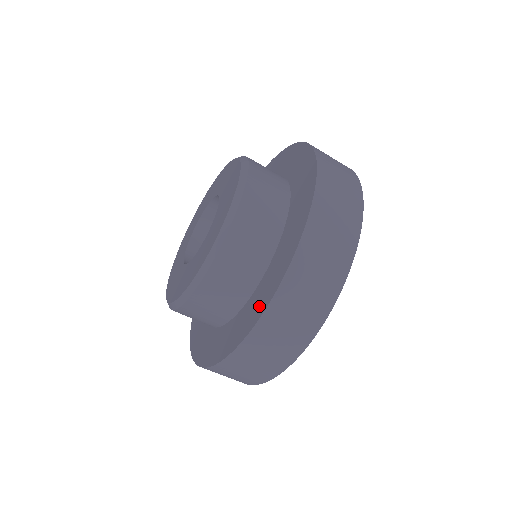
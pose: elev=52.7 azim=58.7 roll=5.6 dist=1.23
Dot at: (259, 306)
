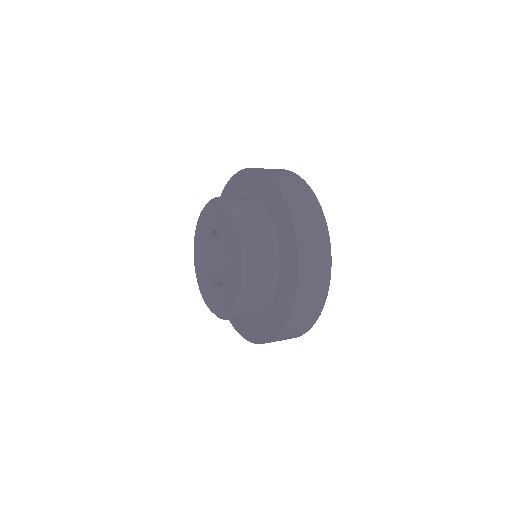
Dot at: (266, 333)
